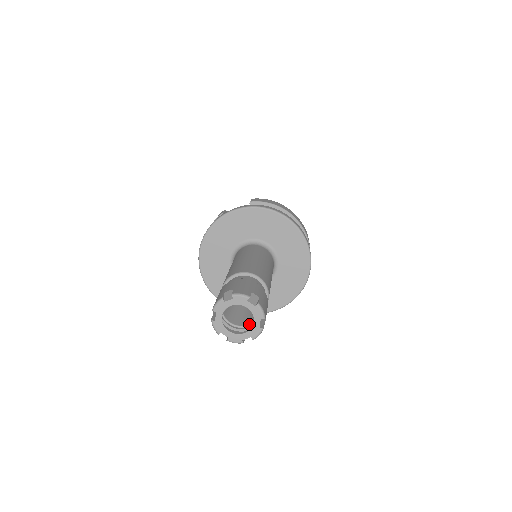
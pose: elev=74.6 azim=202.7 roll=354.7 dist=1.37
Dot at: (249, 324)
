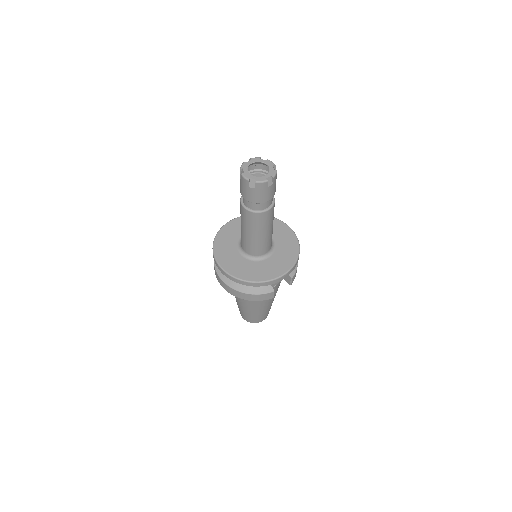
Dot at: occluded
